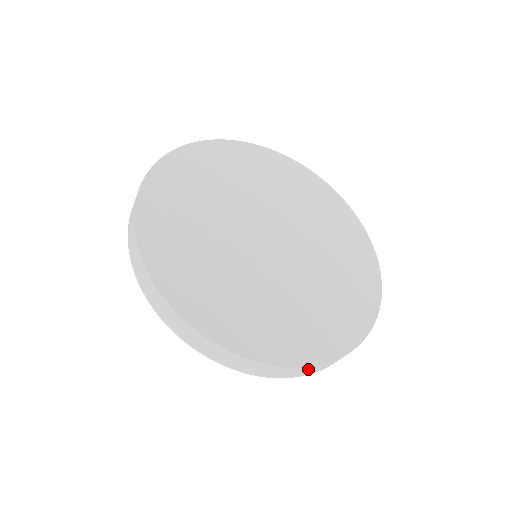
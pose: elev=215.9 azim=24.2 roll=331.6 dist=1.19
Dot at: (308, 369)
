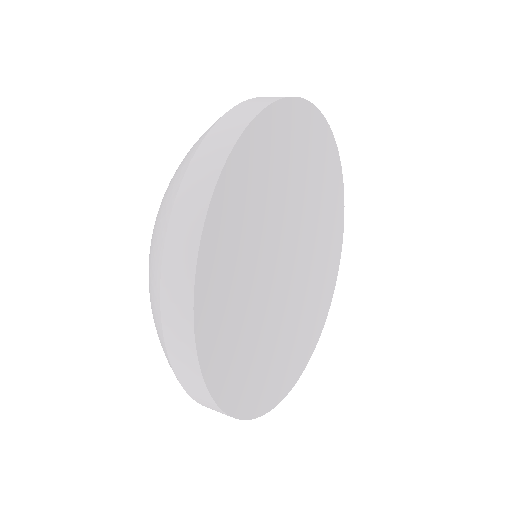
Dot at: occluded
